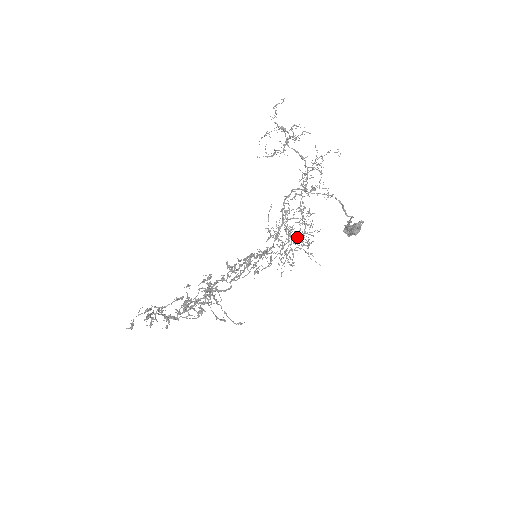
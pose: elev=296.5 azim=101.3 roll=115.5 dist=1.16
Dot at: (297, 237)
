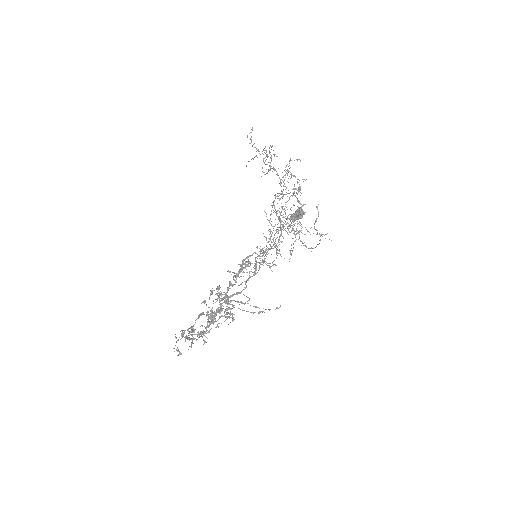
Dot at: occluded
